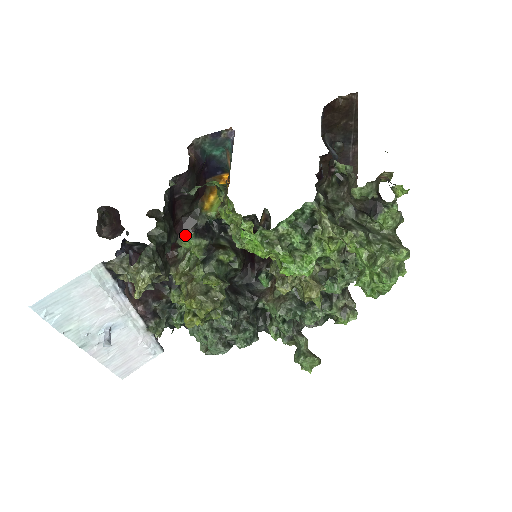
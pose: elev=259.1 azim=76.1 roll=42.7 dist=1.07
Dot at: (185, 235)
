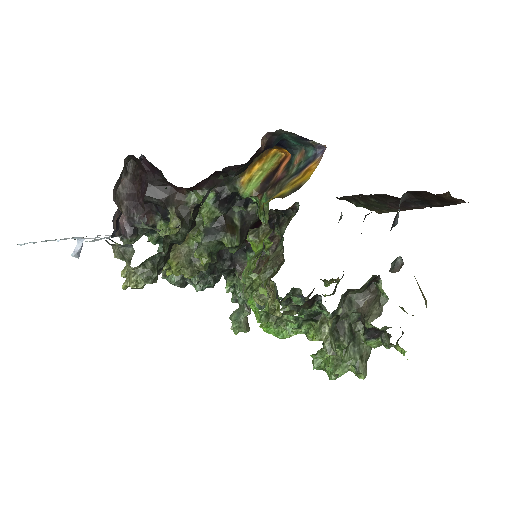
Dot at: (205, 189)
